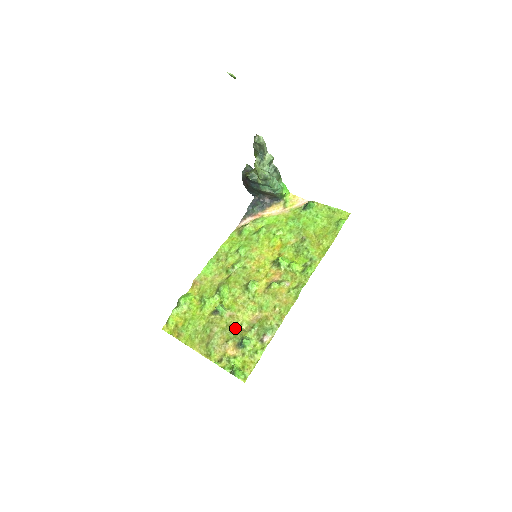
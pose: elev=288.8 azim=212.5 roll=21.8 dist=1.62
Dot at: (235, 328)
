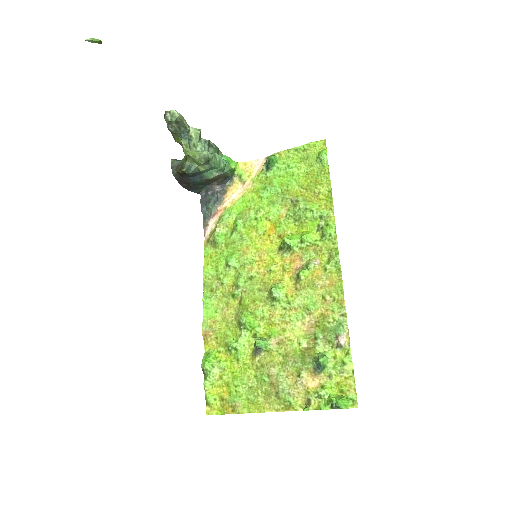
Dot at: (296, 353)
